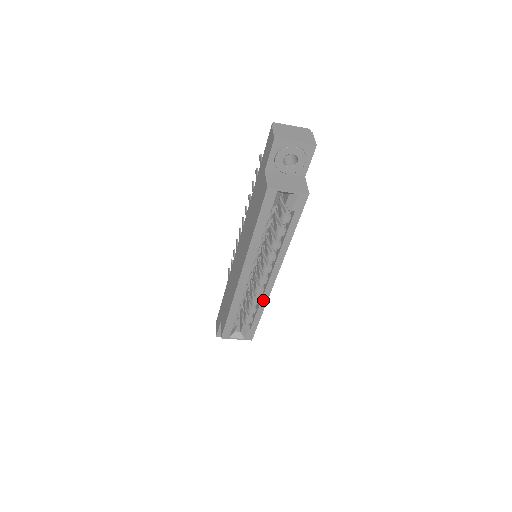
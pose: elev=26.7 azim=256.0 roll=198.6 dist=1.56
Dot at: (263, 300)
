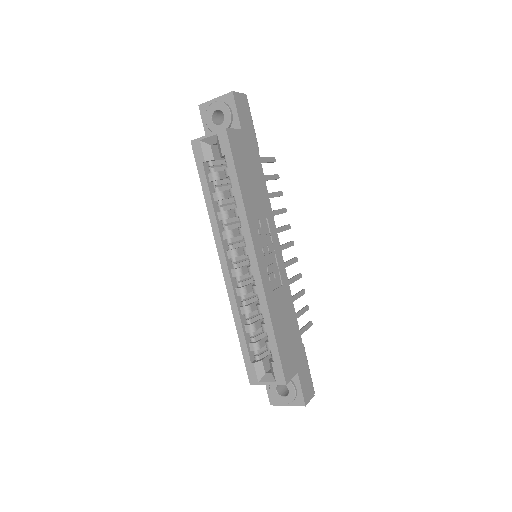
Dot at: (262, 301)
